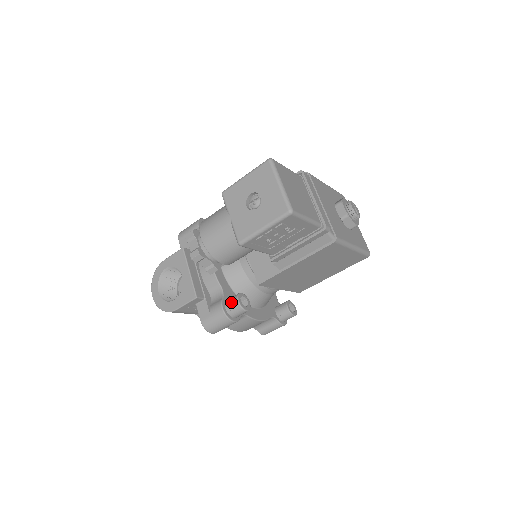
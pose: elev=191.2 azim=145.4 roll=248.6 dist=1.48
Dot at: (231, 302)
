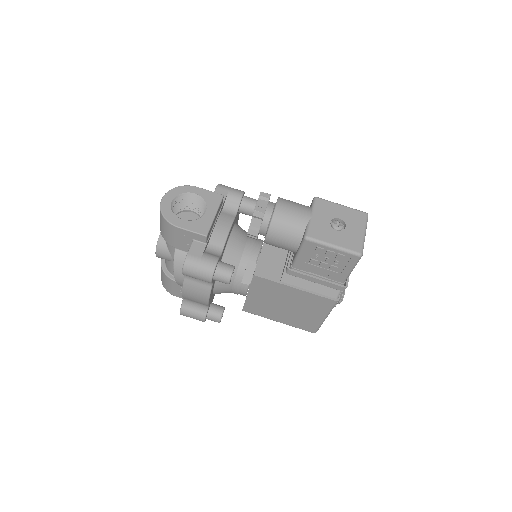
Dot at: (226, 266)
